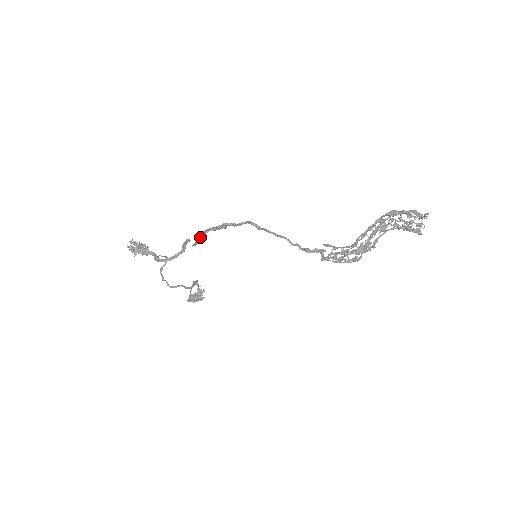
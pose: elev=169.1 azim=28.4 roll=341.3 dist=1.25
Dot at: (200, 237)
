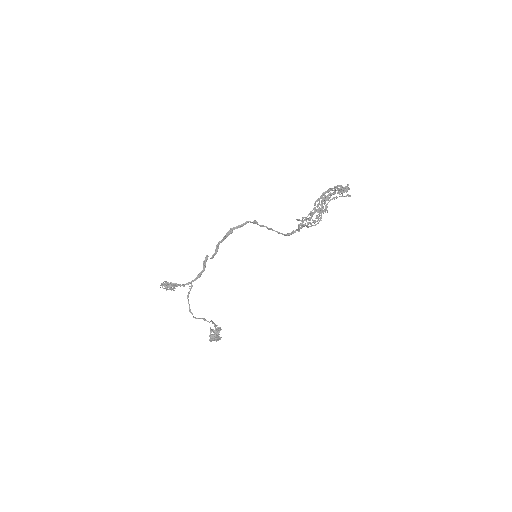
Dot at: (215, 249)
